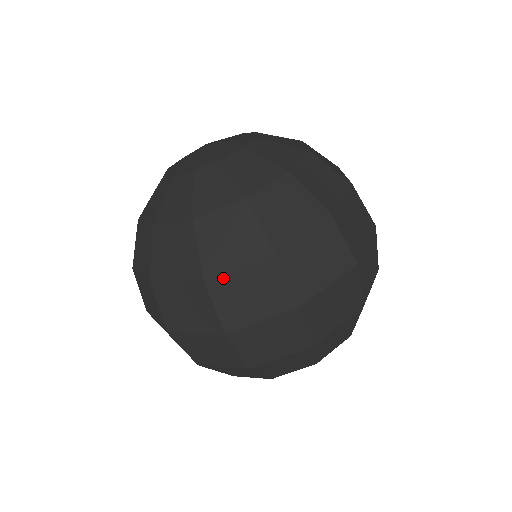
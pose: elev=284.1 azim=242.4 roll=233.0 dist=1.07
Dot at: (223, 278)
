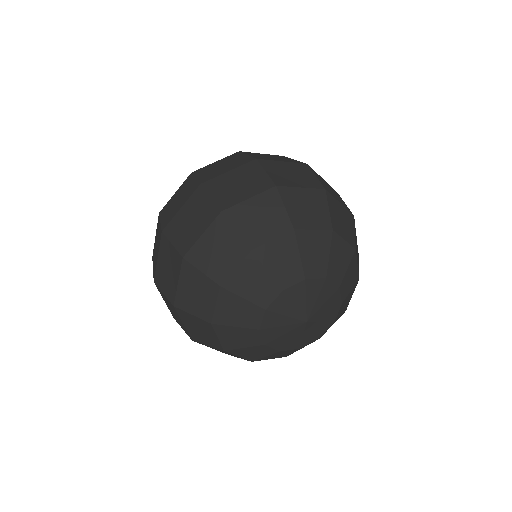
Dot at: (204, 168)
